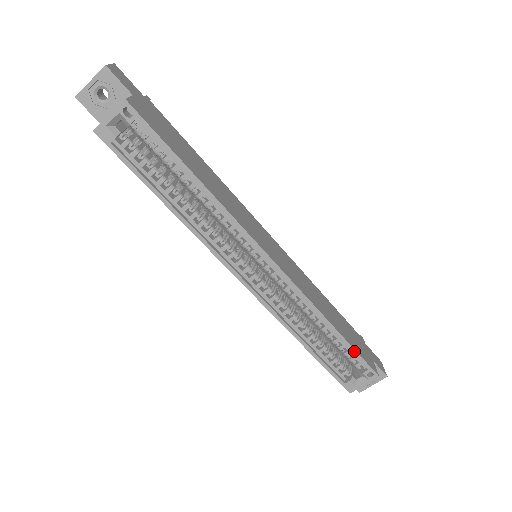
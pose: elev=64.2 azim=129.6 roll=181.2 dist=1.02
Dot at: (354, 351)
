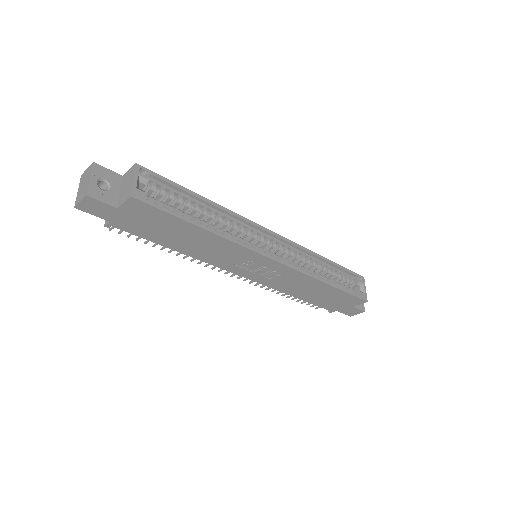
Dot at: (345, 269)
